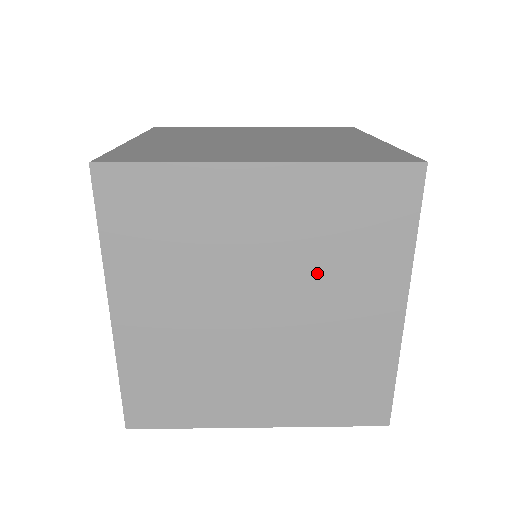
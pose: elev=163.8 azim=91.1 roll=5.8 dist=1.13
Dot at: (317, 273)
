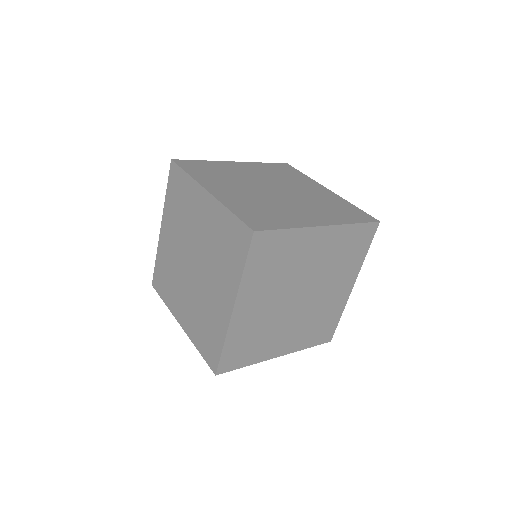
Dot at: (328, 274)
